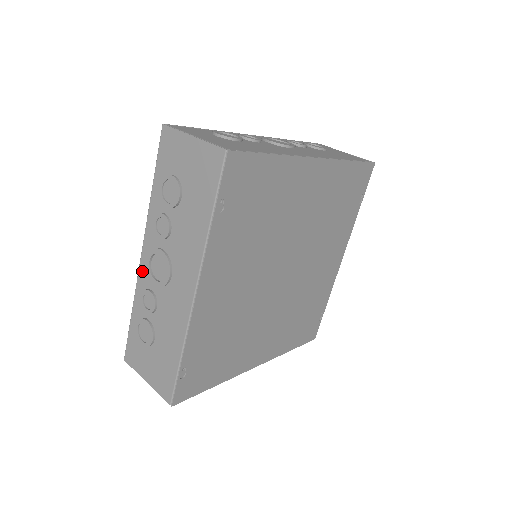
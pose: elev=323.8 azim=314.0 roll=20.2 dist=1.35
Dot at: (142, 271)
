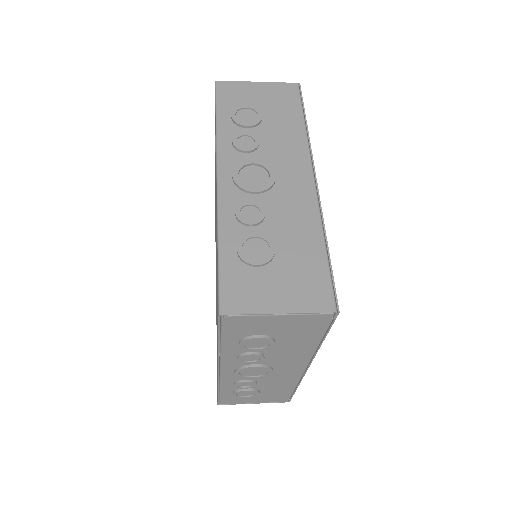
Dot at: (225, 191)
